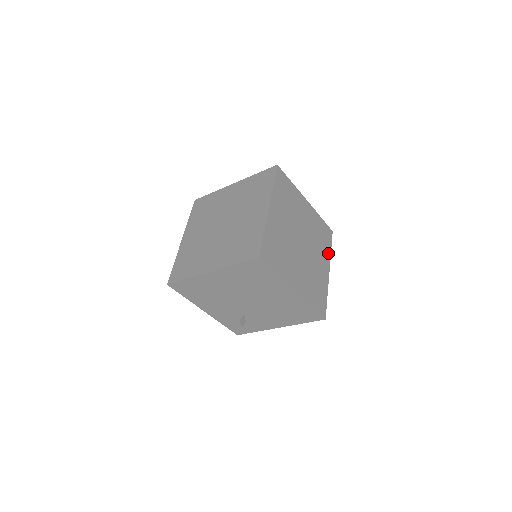
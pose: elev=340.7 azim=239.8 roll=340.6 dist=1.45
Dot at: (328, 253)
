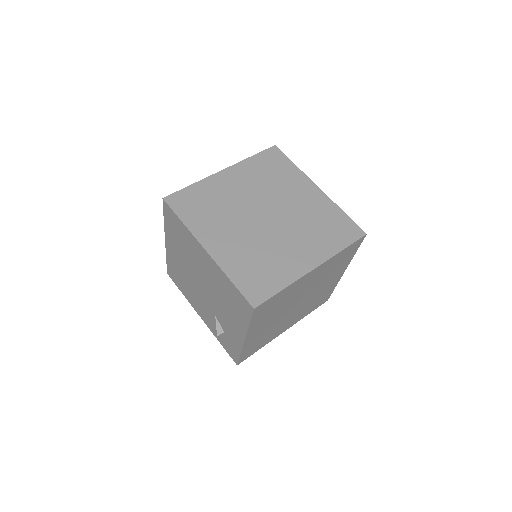
Dot at: (331, 250)
